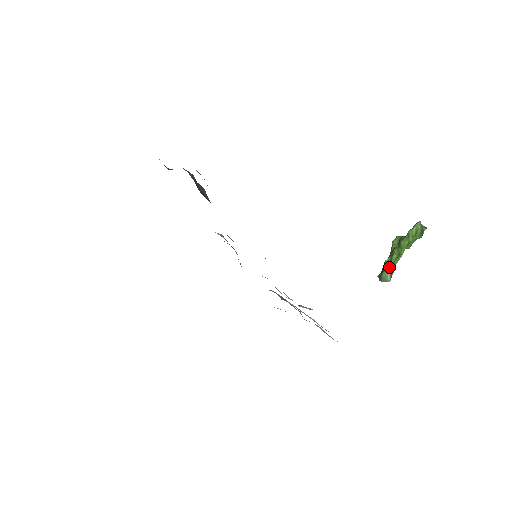
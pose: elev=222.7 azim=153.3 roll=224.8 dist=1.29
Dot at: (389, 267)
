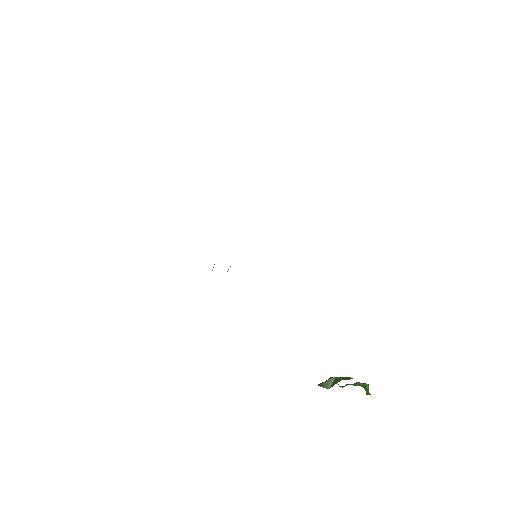
Dot at: (334, 379)
